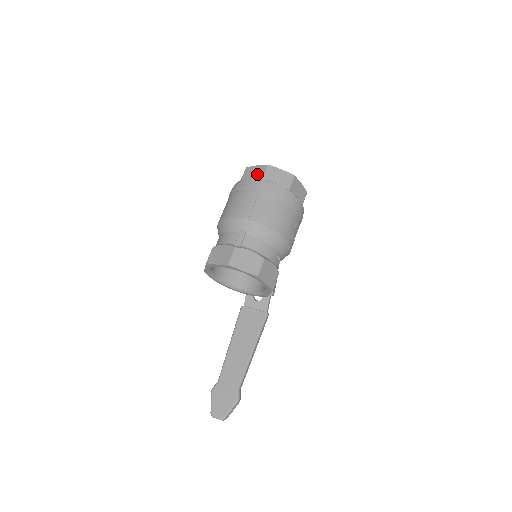
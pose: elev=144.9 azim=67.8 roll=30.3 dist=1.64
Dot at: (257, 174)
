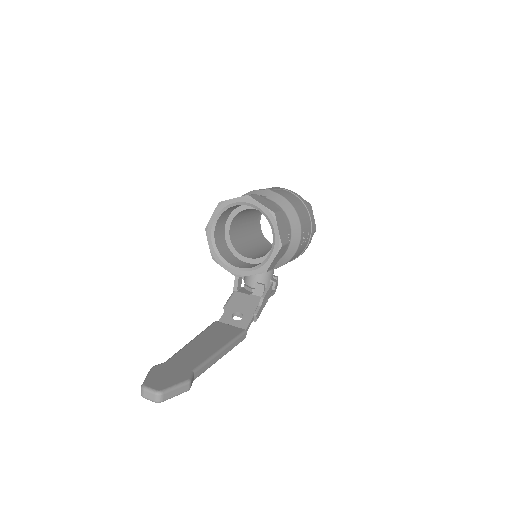
Dot at: occluded
